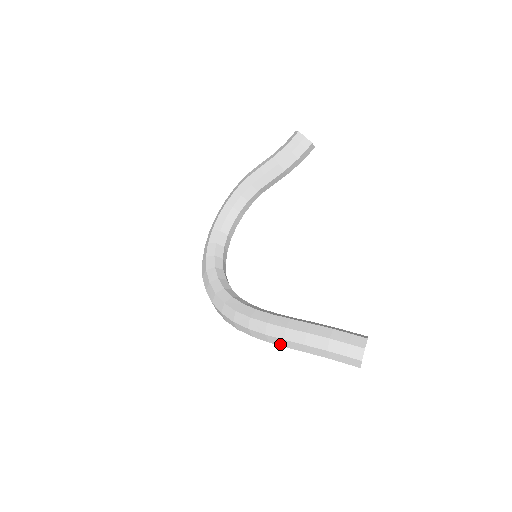
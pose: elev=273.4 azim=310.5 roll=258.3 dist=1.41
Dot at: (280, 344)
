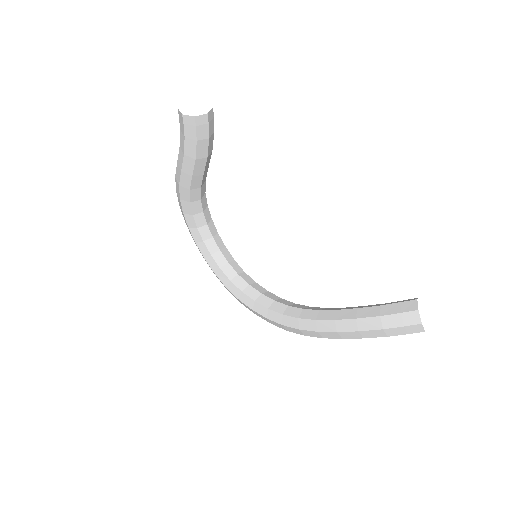
Dot at: occluded
